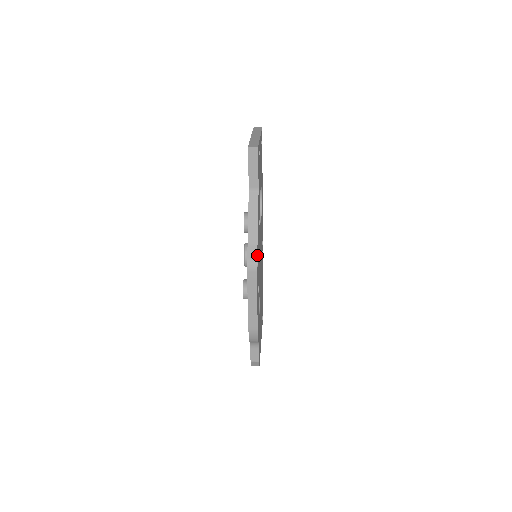
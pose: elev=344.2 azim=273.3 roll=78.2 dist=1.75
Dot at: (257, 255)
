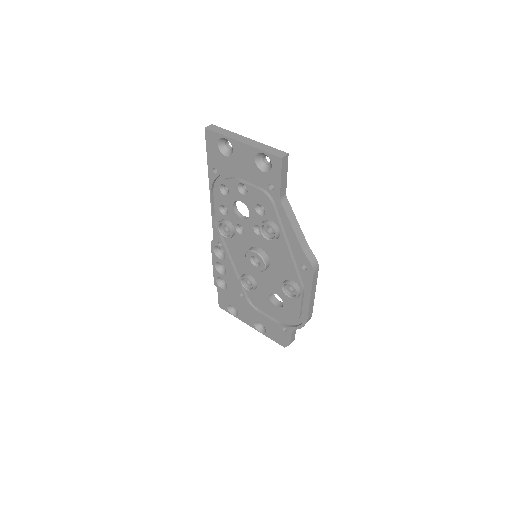
Dot at: occluded
